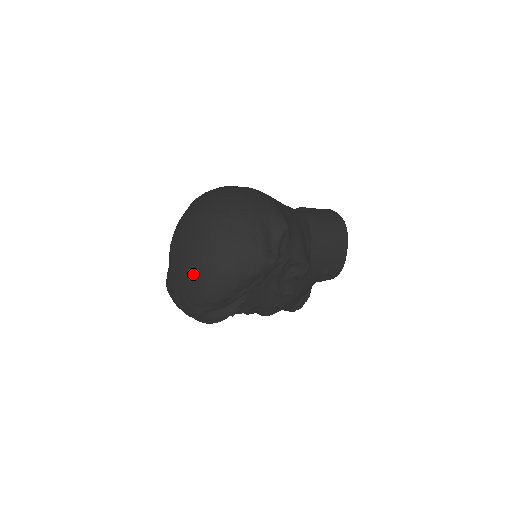
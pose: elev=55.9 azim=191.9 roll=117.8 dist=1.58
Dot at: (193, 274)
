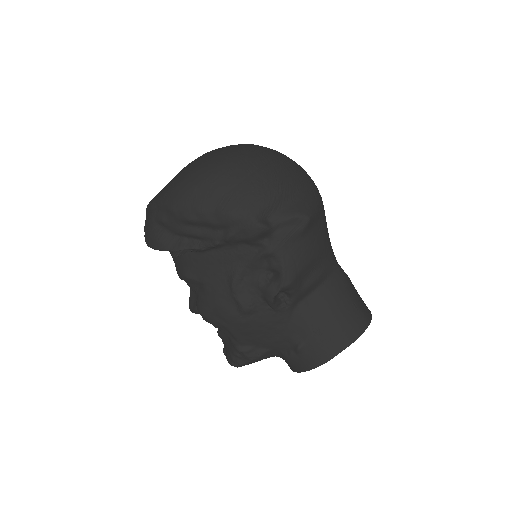
Dot at: (186, 171)
